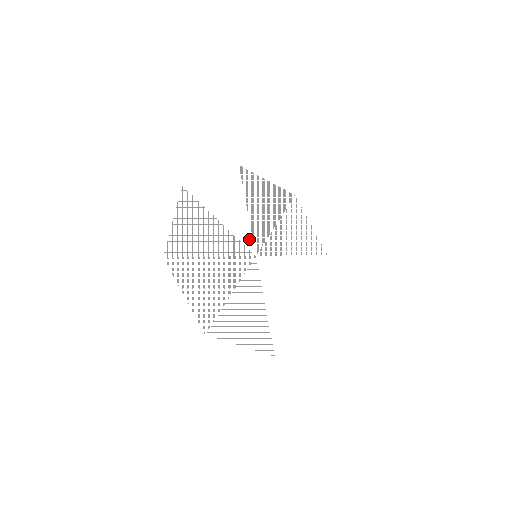
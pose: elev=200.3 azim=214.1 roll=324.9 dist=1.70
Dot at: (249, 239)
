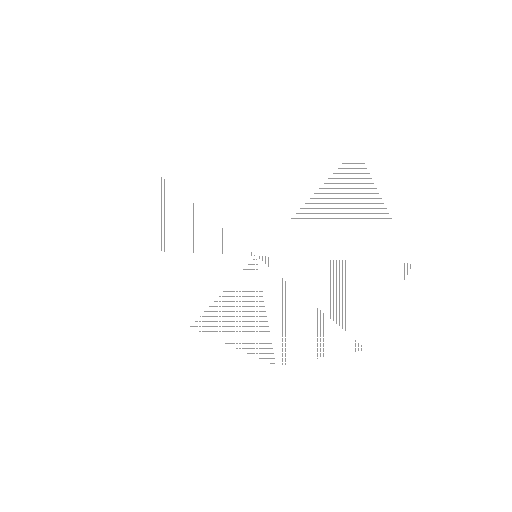
Dot at: (245, 232)
